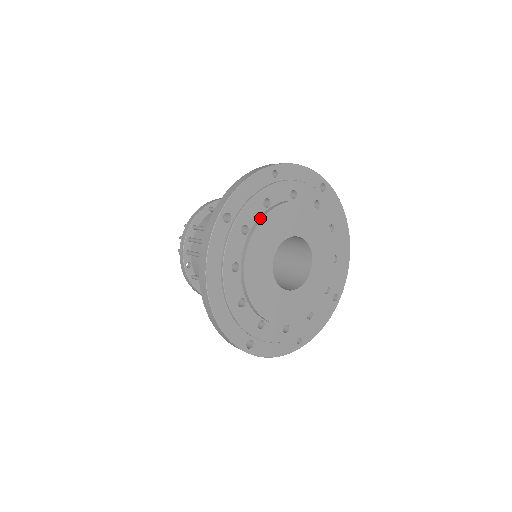
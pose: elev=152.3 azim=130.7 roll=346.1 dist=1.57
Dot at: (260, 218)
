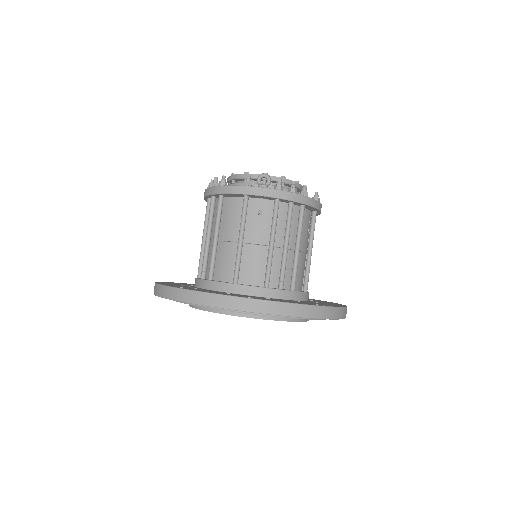
Dot at: (214, 310)
